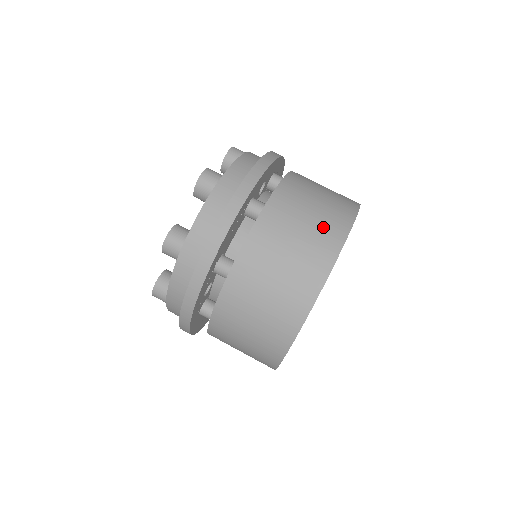
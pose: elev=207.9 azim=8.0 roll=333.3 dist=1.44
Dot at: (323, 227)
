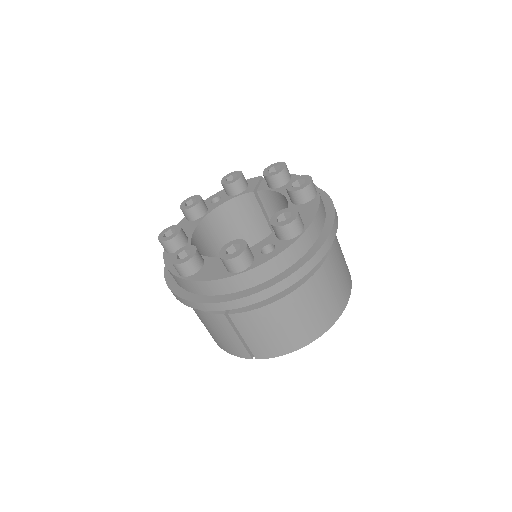
Dot at: occluded
